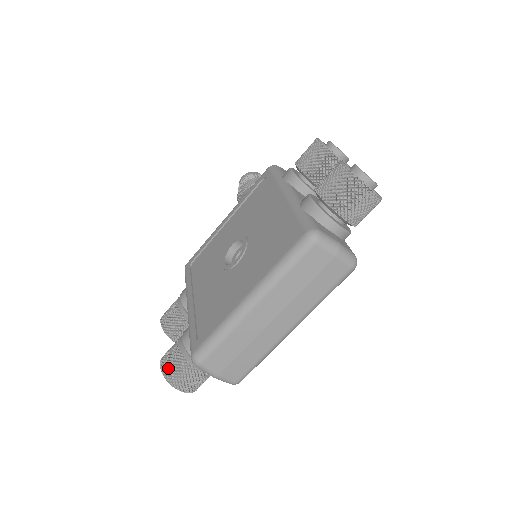
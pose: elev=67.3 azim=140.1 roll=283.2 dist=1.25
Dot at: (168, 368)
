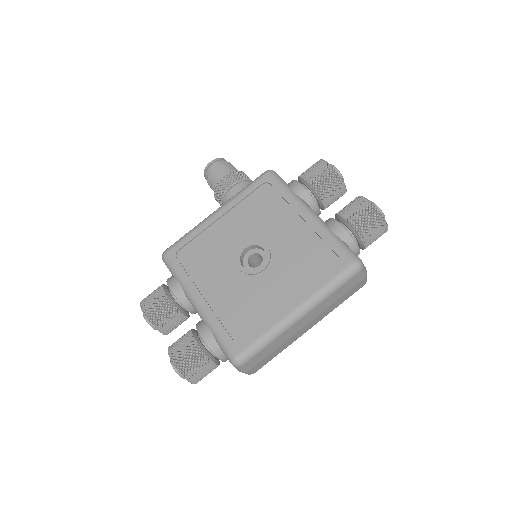
Dot at: (187, 366)
